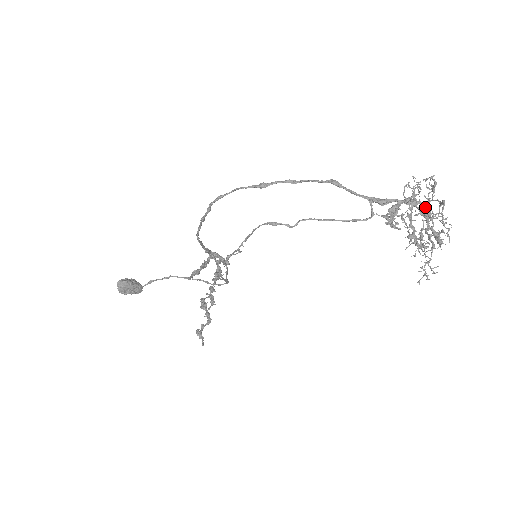
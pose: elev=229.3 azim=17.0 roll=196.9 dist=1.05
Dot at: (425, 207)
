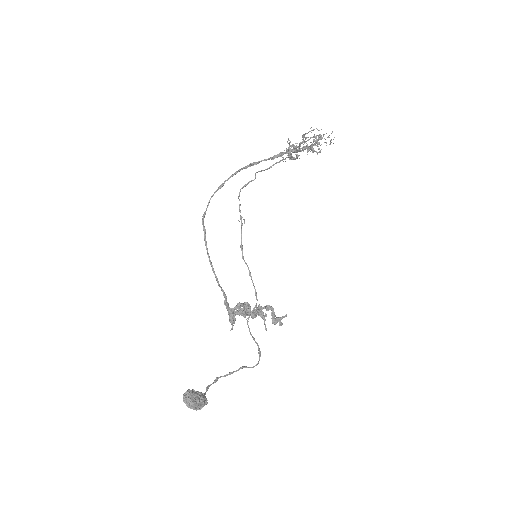
Dot at: (300, 148)
